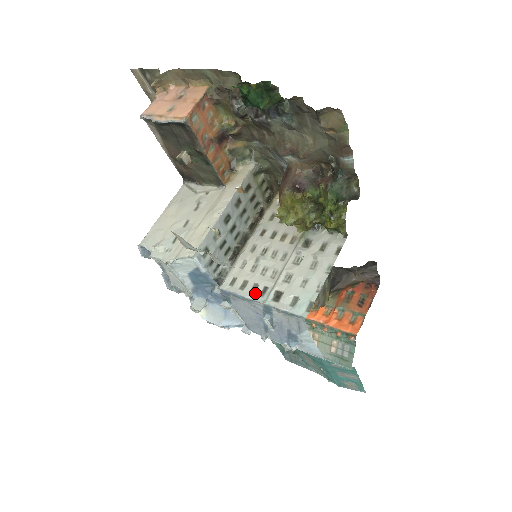
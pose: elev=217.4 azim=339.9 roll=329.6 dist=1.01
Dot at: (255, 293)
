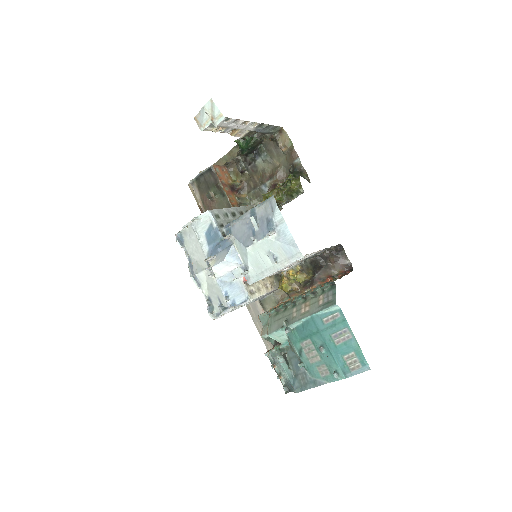
Dot at: occluded
